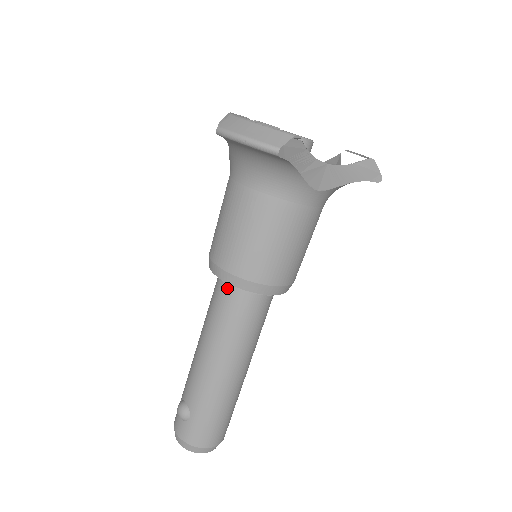
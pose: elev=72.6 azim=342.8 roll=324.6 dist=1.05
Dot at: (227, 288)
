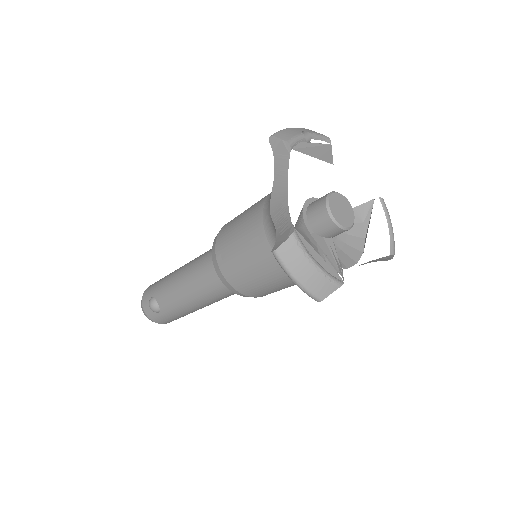
Dot at: occluded
